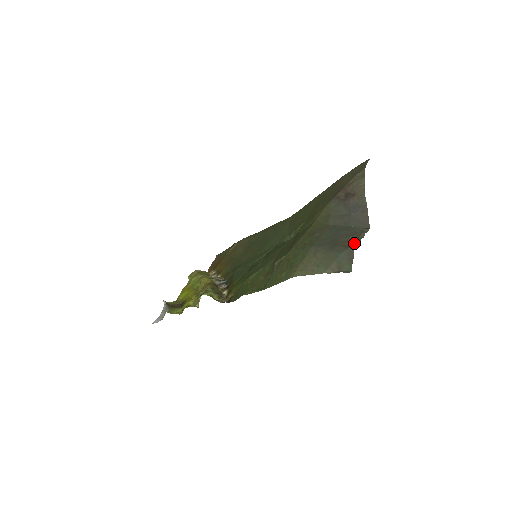
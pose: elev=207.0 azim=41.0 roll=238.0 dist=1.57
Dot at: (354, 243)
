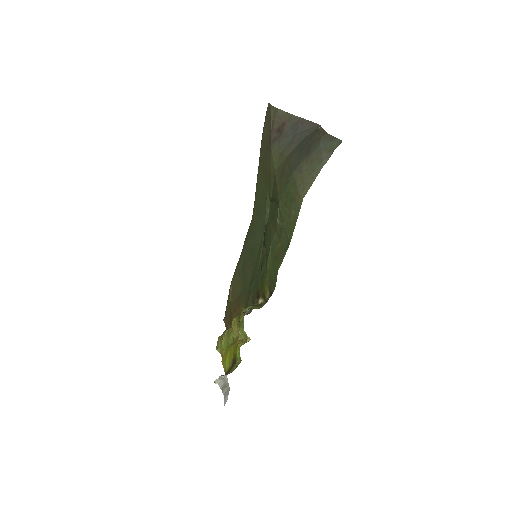
Dot at: (321, 134)
